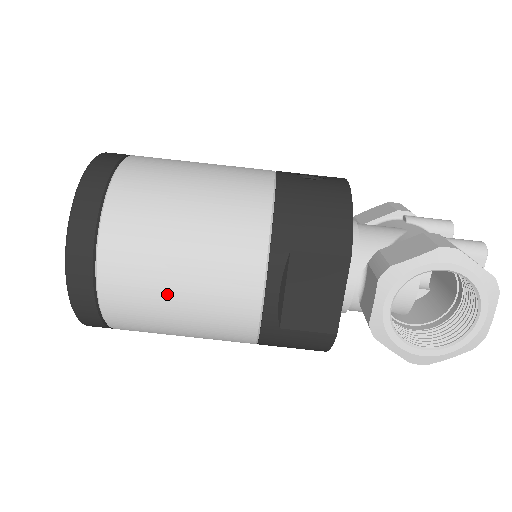
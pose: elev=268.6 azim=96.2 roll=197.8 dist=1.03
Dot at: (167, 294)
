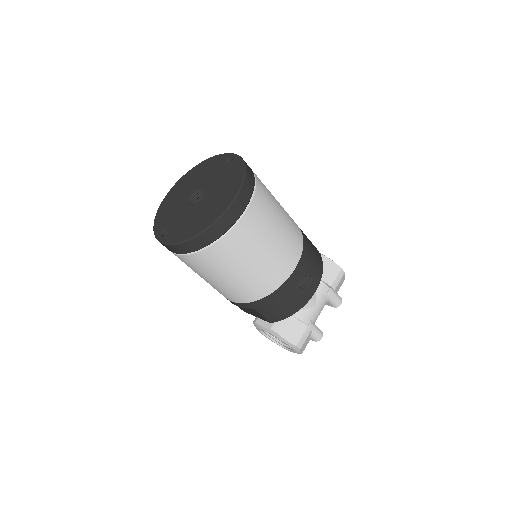
Dot at: (197, 273)
